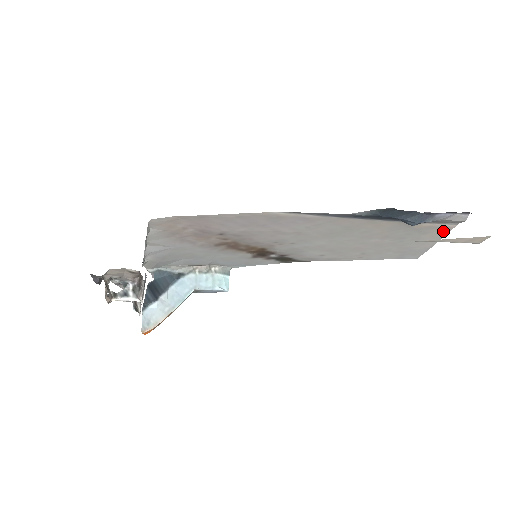
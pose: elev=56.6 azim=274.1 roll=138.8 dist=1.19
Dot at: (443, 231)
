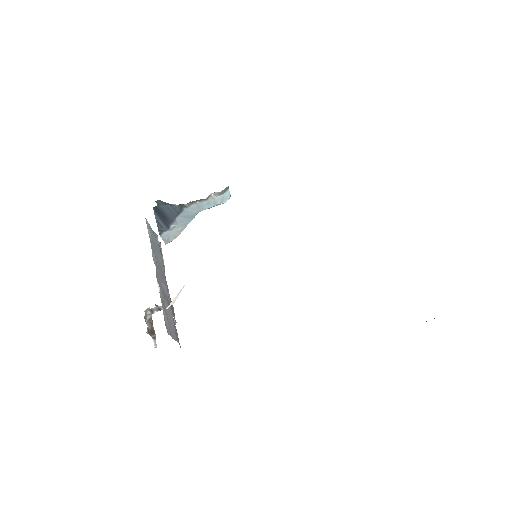
Dot at: occluded
